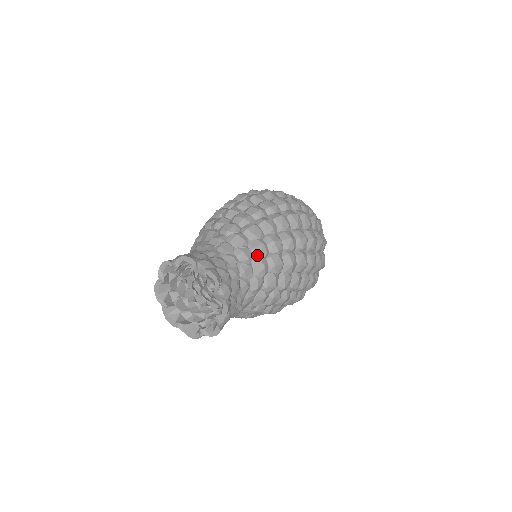
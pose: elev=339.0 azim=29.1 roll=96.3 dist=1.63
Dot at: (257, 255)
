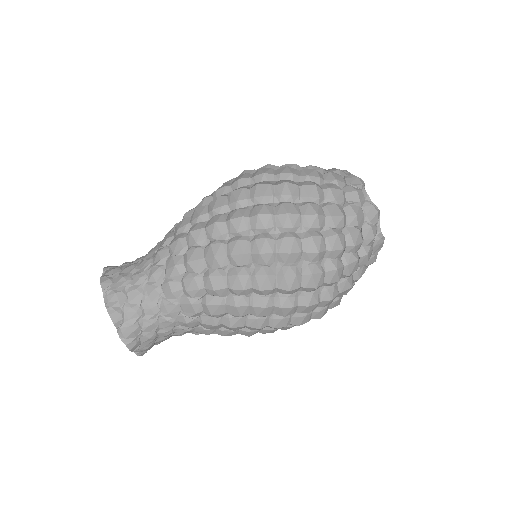
Dot at: (204, 327)
